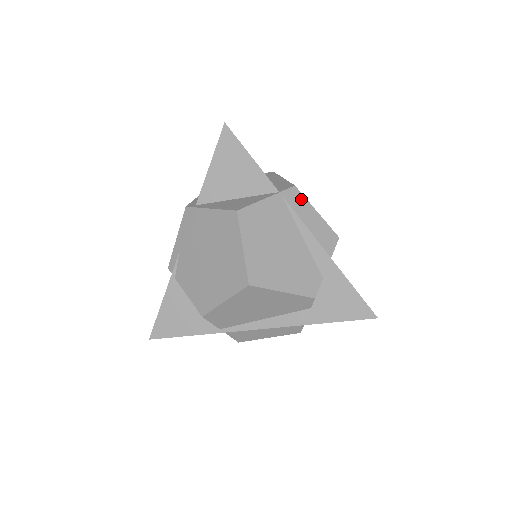
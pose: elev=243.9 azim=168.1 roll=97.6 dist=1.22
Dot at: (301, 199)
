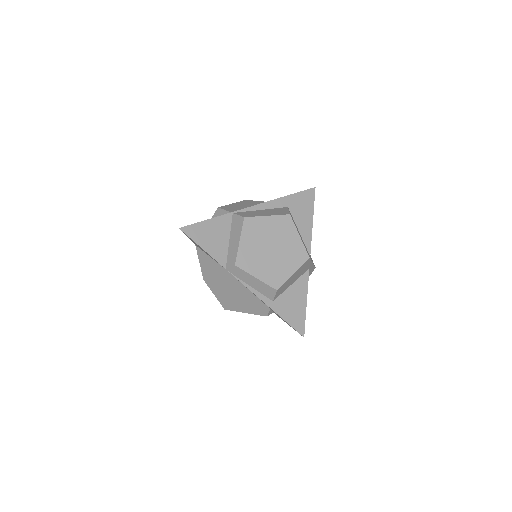
Dot at: (242, 272)
